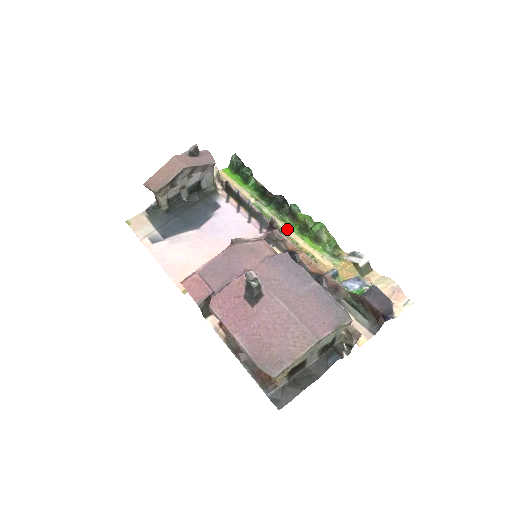
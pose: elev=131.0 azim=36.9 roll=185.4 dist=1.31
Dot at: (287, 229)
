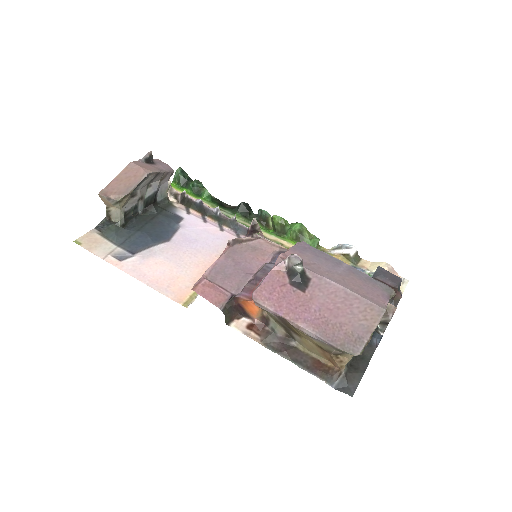
Dot at: (265, 233)
